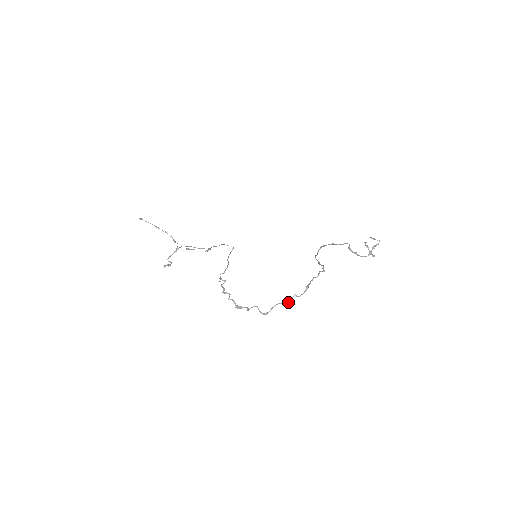
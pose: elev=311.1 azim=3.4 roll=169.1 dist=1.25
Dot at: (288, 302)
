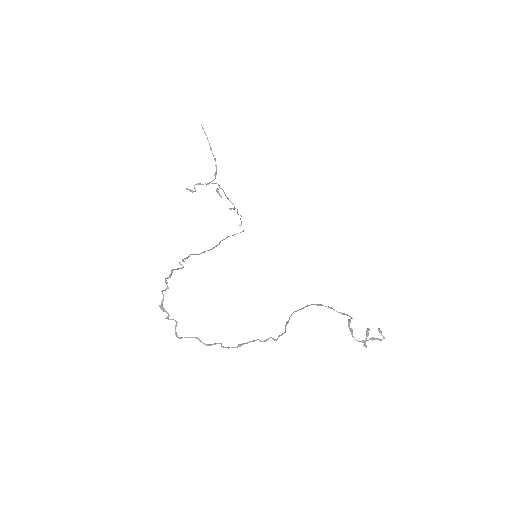
Dot at: (207, 345)
